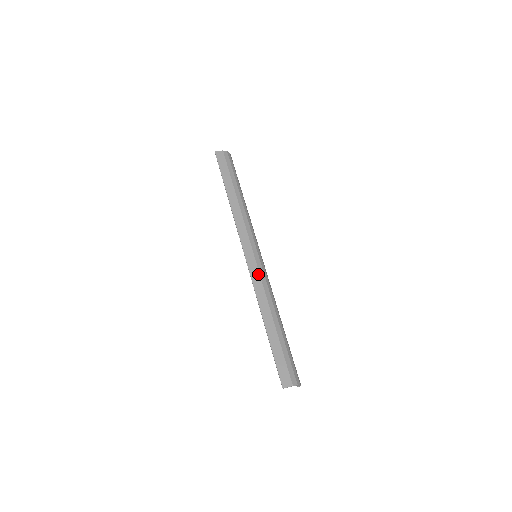
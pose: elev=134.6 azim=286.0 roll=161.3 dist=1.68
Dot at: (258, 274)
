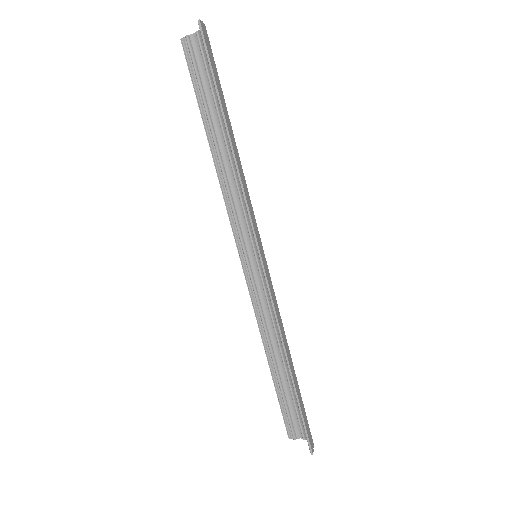
Dot at: occluded
